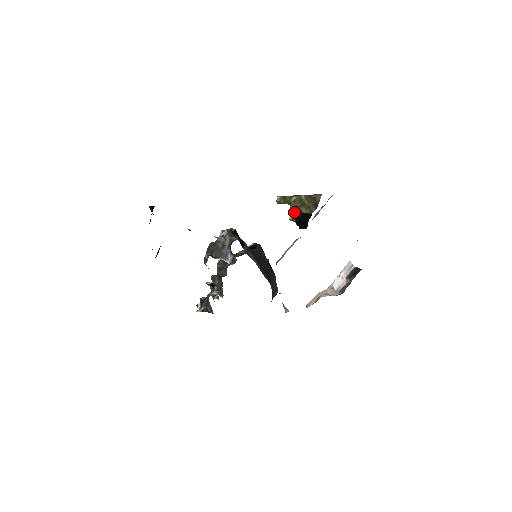
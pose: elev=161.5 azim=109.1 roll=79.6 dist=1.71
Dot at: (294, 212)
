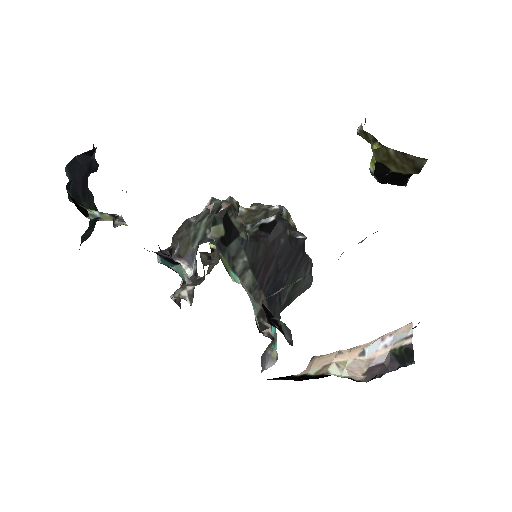
Dot at: (375, 166)
